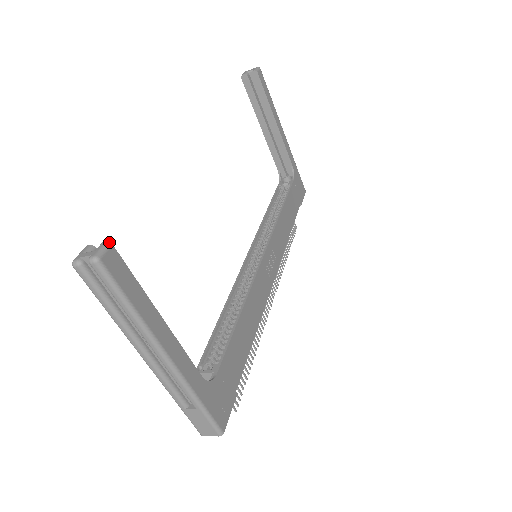
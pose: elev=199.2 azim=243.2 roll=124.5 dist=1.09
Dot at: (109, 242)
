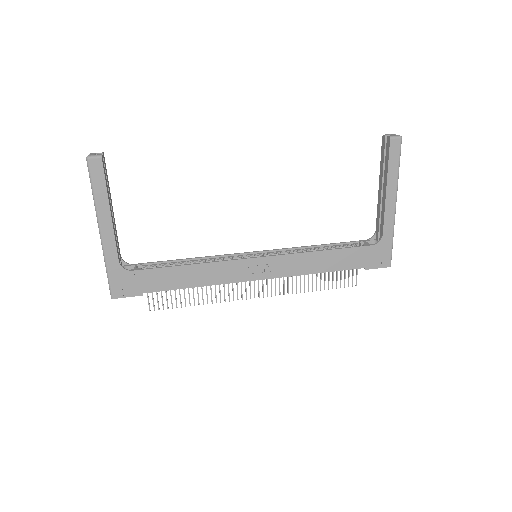
Dot at: (101, 155)
